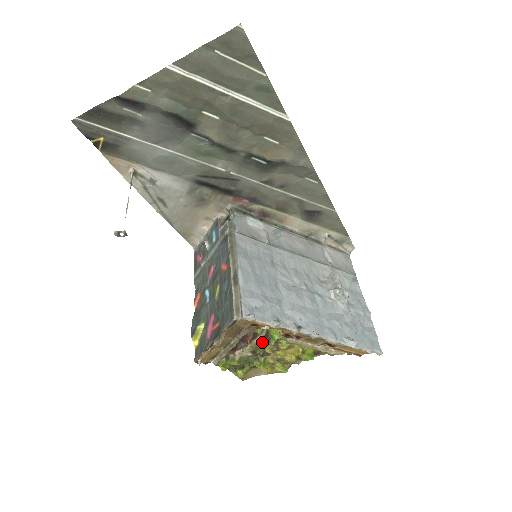
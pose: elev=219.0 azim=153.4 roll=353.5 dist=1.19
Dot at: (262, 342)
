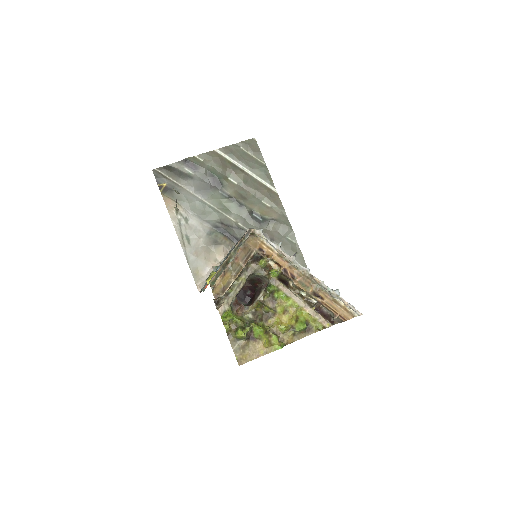
Dot at: (262, 300)
